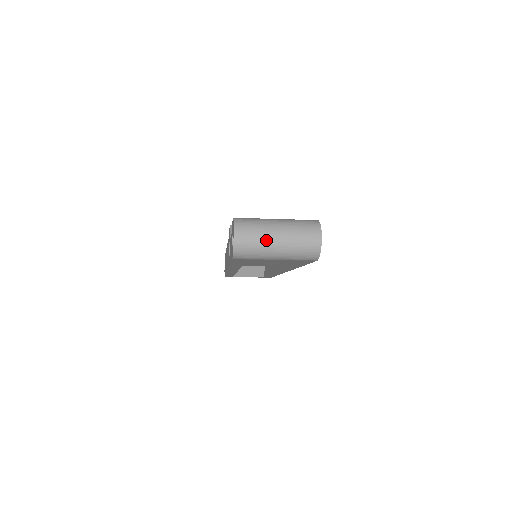
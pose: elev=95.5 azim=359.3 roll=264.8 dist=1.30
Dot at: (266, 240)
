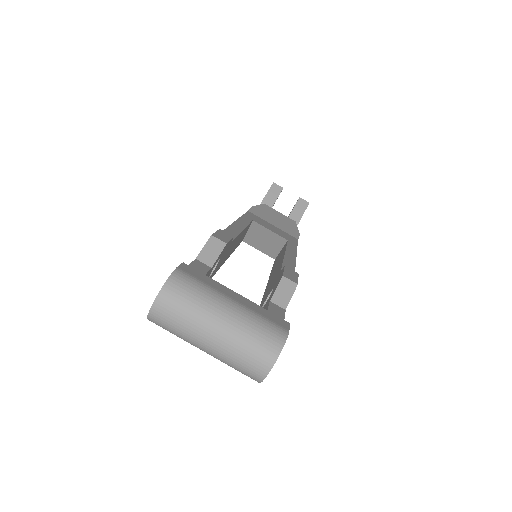
Dot at: (194, 330)
